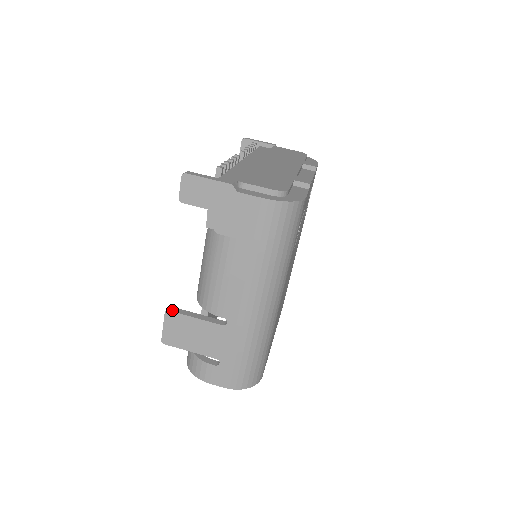
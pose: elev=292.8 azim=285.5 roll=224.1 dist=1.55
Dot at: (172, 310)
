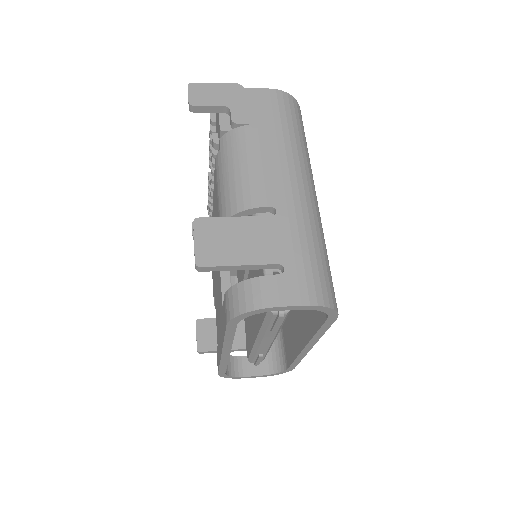
Dot at: (202, 218)
